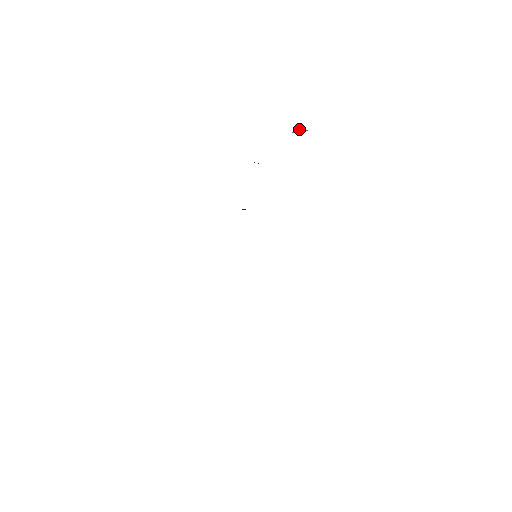
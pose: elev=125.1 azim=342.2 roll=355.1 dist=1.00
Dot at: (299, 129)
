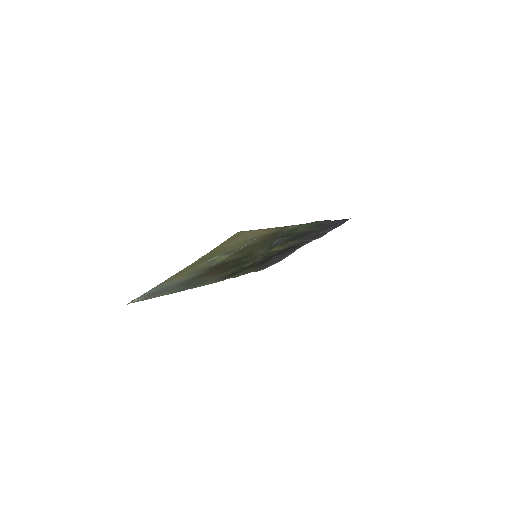
Dot at: (301, 246)
